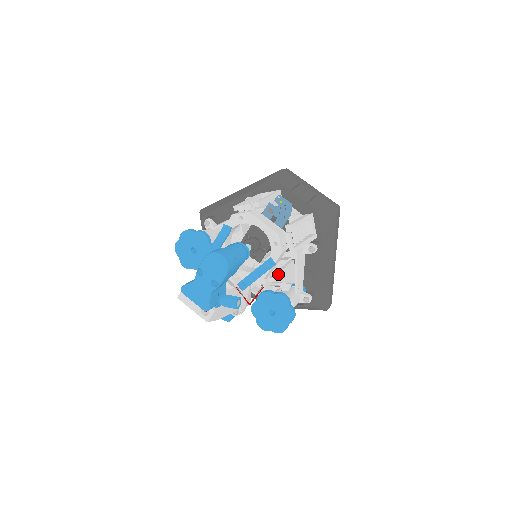
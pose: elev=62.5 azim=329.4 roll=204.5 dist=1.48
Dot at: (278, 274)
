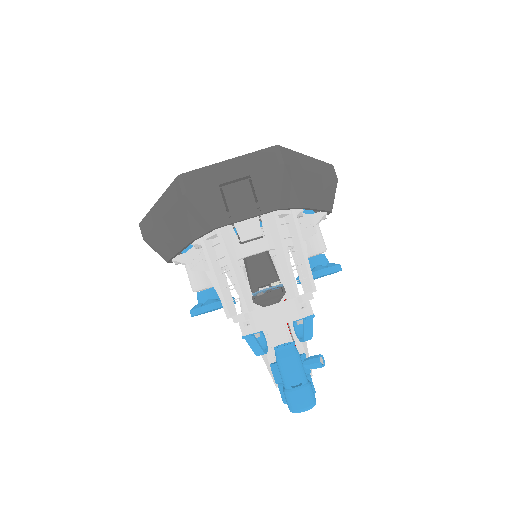
Dot at: occluded
